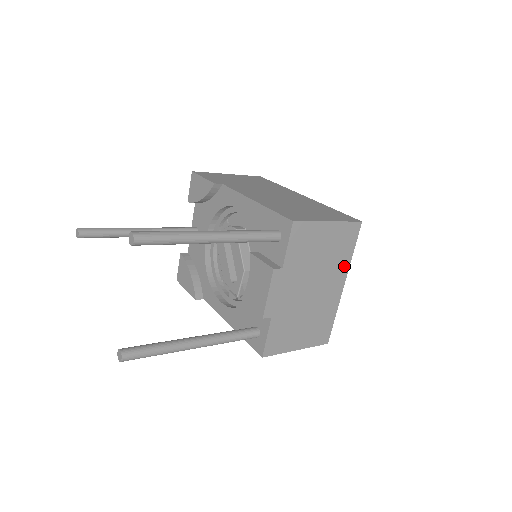
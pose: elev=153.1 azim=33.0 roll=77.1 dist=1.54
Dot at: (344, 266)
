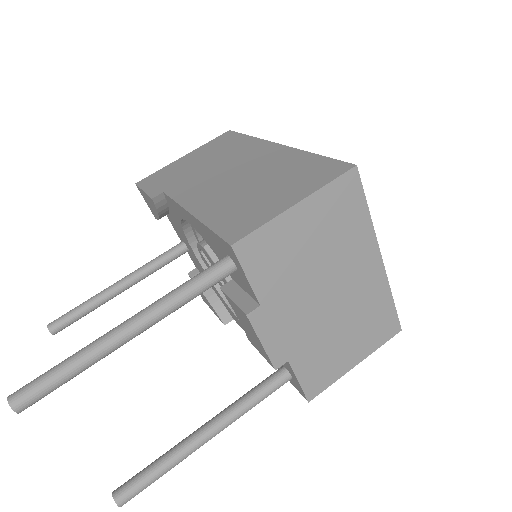
Dot at: (365, 237)
